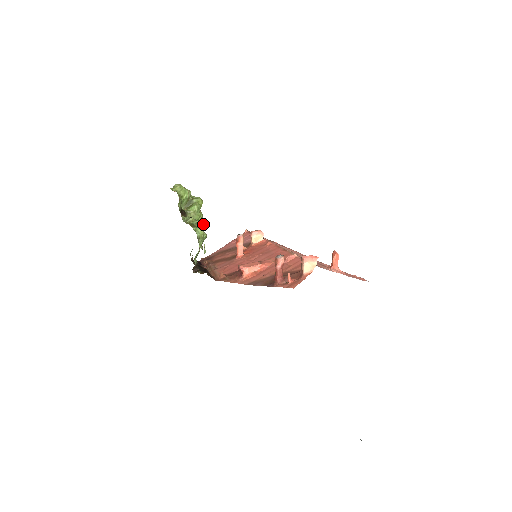
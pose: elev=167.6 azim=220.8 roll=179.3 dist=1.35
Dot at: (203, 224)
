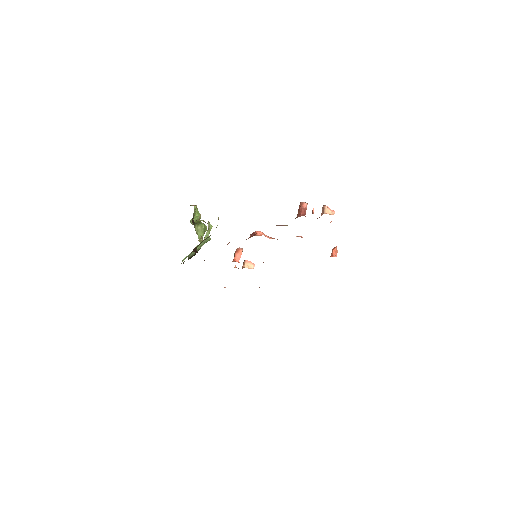
Dot at: occluded
